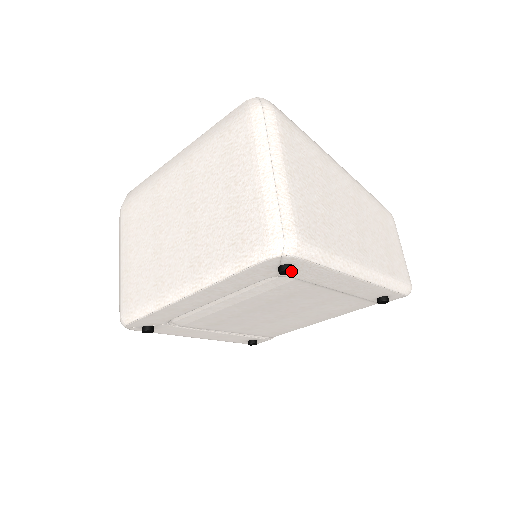
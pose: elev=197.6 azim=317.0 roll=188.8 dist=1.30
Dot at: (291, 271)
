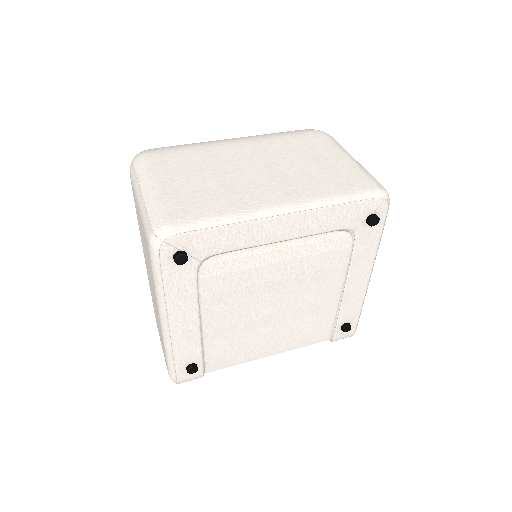
Dot at: (377, 222)
